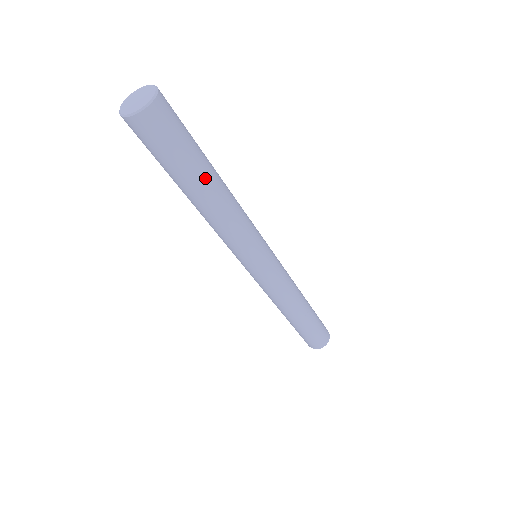
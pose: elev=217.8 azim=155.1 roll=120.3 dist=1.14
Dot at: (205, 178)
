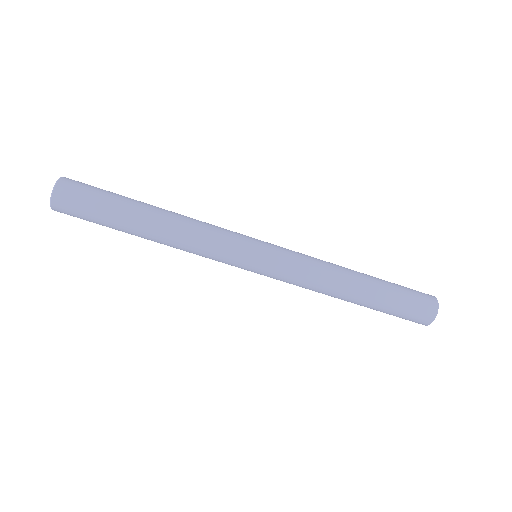
Dot at: (136, 213)
